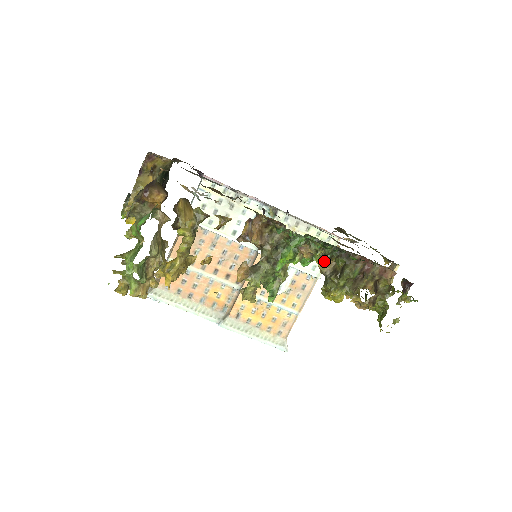
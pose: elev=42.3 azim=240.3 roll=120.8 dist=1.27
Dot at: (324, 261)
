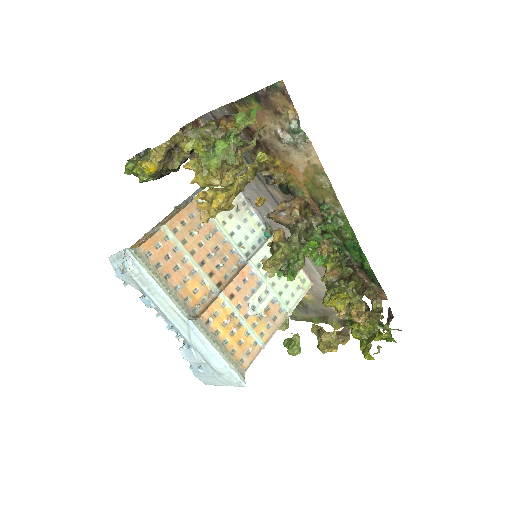
Dot at: (332, 268)
